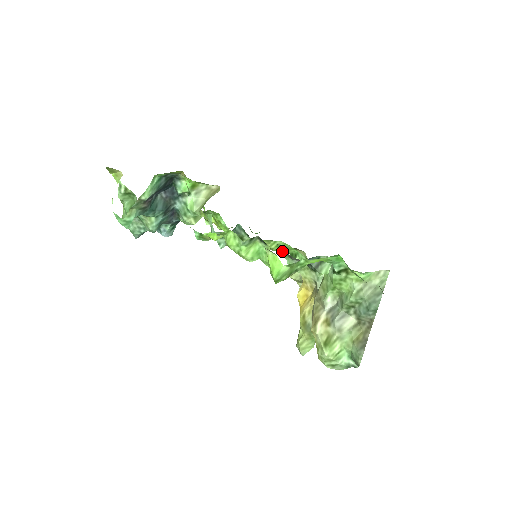
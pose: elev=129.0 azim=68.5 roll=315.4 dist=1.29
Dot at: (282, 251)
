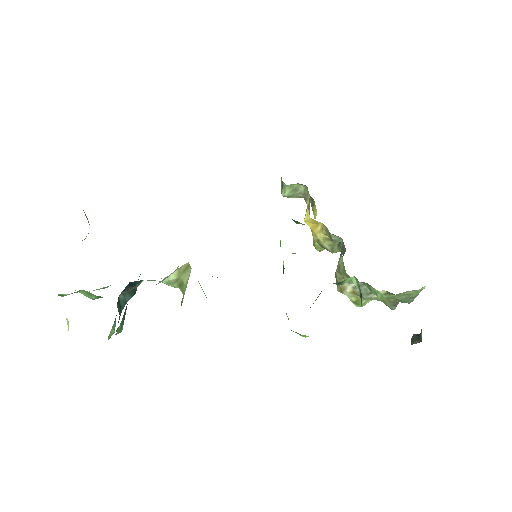
Dot at: occluded
